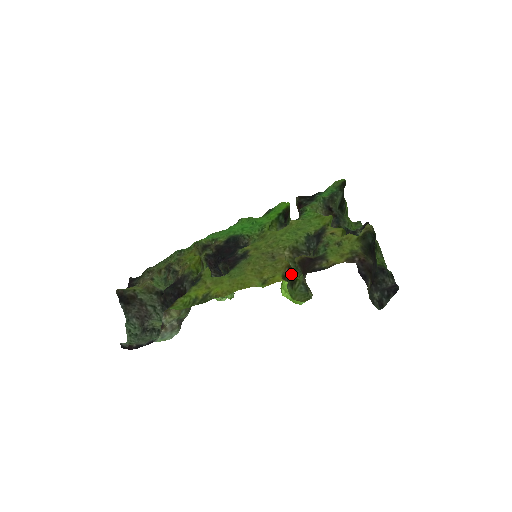
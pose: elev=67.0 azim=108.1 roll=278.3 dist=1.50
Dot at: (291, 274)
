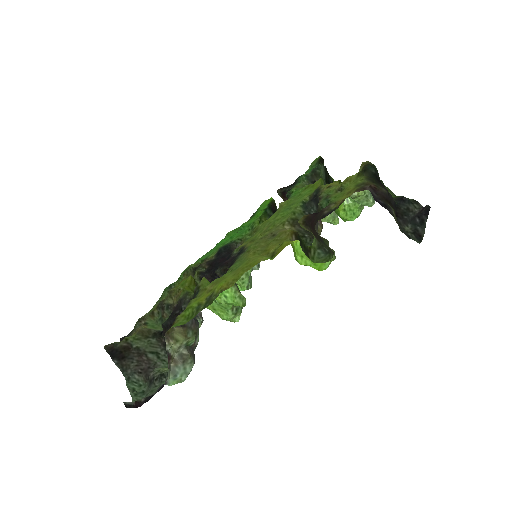
Dot at: (301, 241)
